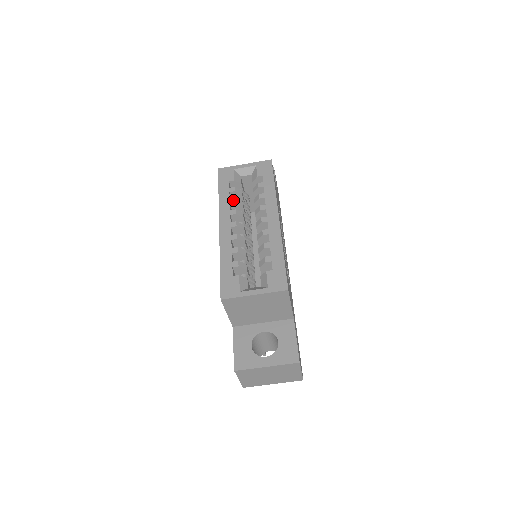
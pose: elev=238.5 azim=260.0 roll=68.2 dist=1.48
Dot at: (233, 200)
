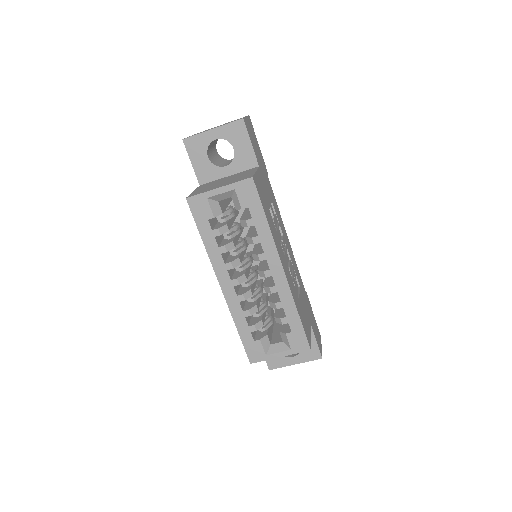
Dot at: (223, 249)
